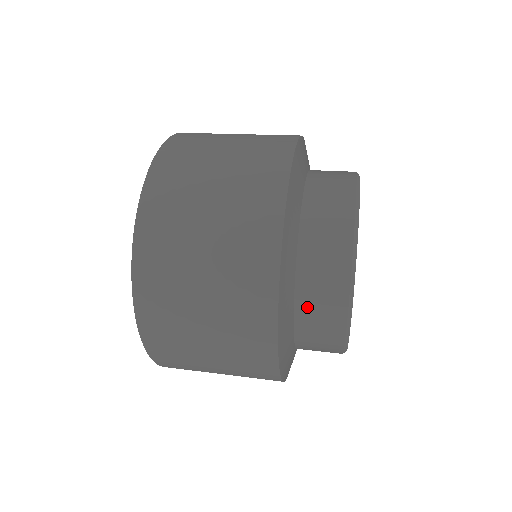
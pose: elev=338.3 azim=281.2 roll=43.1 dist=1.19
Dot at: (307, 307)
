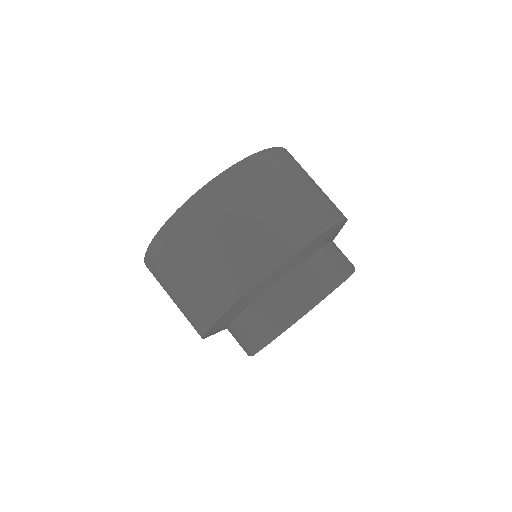
Dot at: occluded
